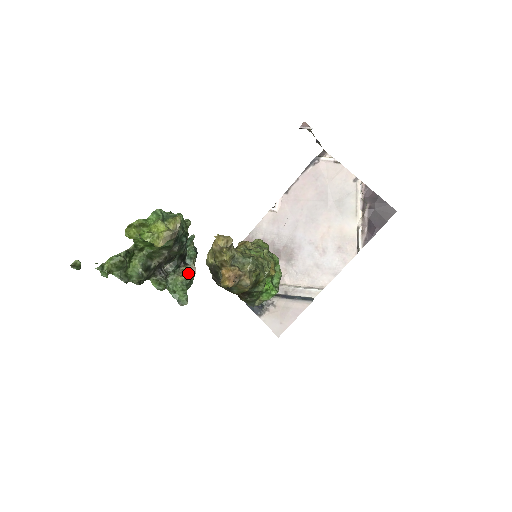
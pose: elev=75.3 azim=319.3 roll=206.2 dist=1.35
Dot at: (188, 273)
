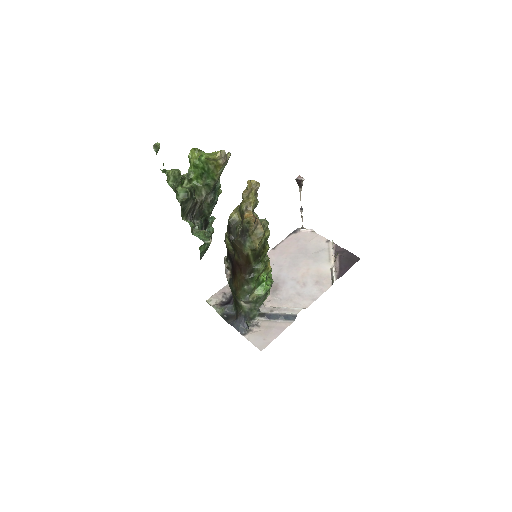
Dot at: occluded
